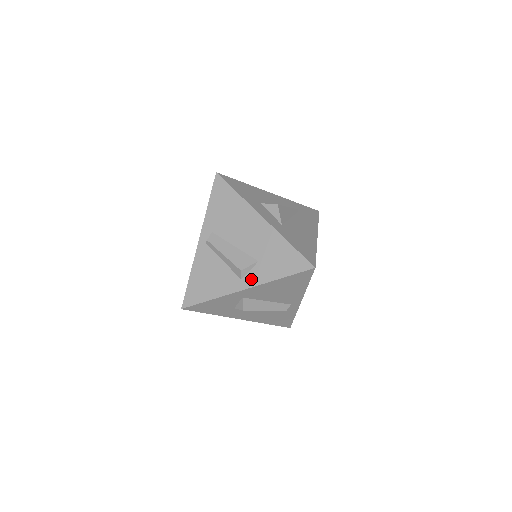
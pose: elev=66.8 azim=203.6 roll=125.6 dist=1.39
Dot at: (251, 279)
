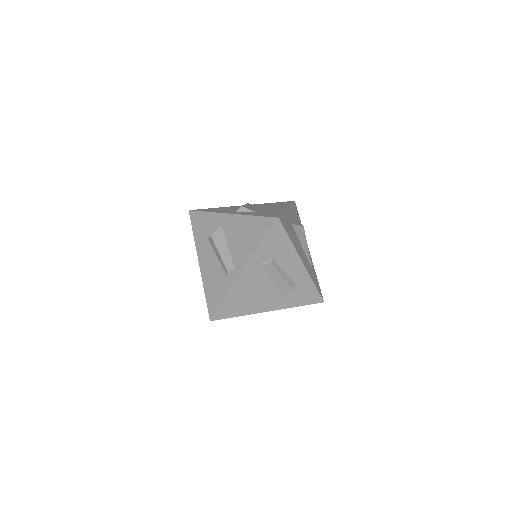
Dot at: (240, 213)
